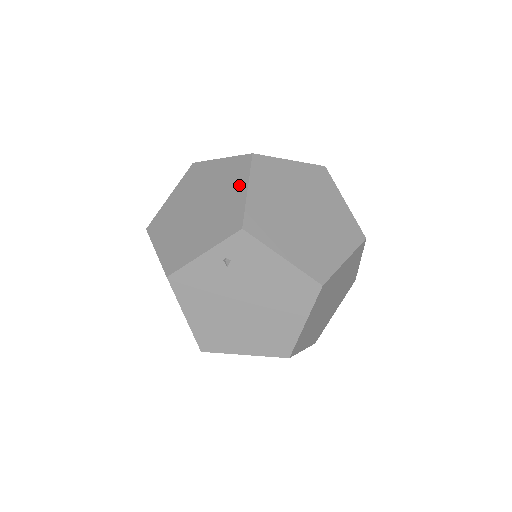
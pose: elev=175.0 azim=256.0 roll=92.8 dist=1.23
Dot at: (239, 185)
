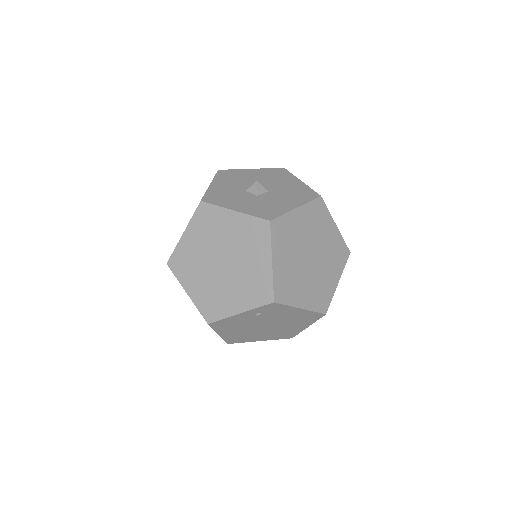
Dot at: (262, 254)
